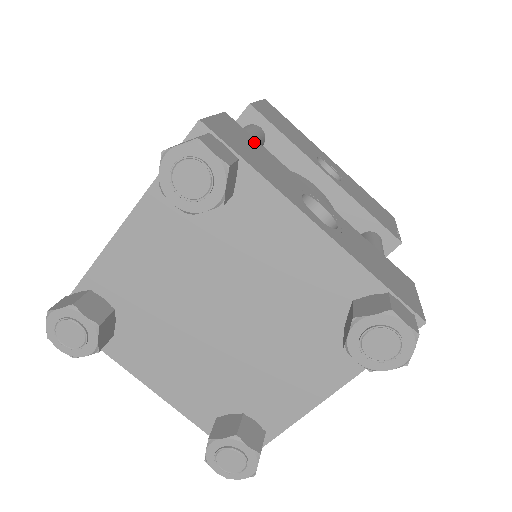
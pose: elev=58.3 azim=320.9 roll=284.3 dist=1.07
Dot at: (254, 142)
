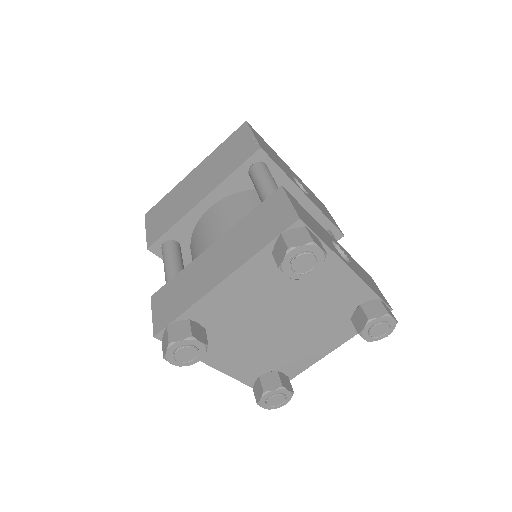
Dot at: (302, 208)
